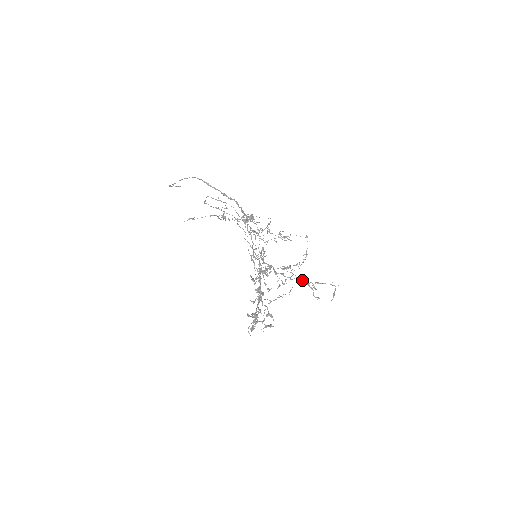
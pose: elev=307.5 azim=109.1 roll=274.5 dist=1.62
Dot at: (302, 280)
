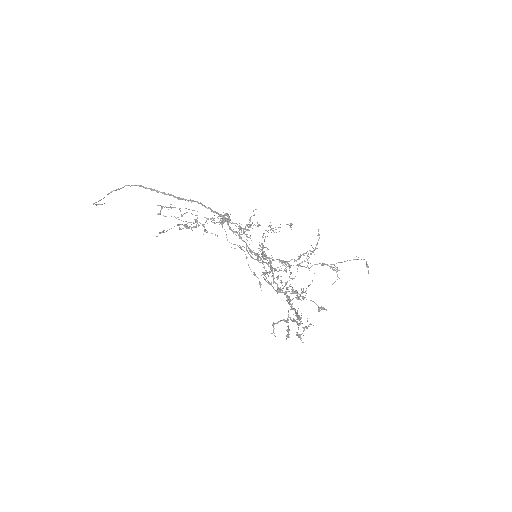
Dot at: (322, 265)
